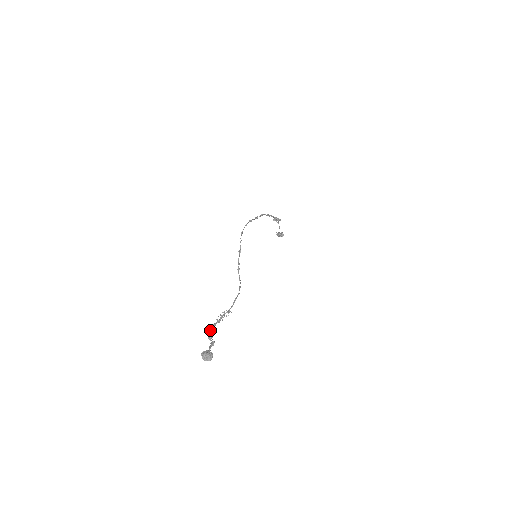
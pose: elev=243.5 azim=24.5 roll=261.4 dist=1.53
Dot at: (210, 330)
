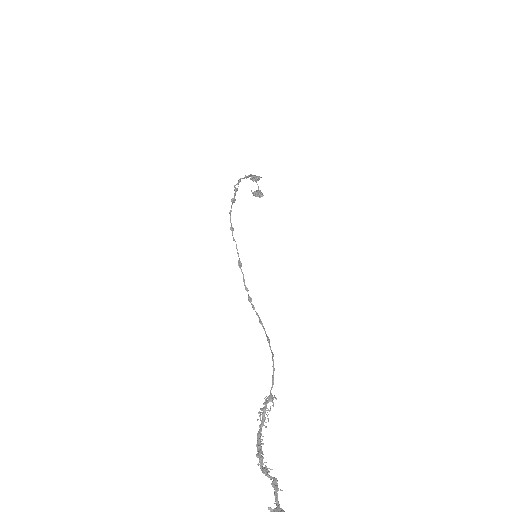
Dot at: (259, 452)
